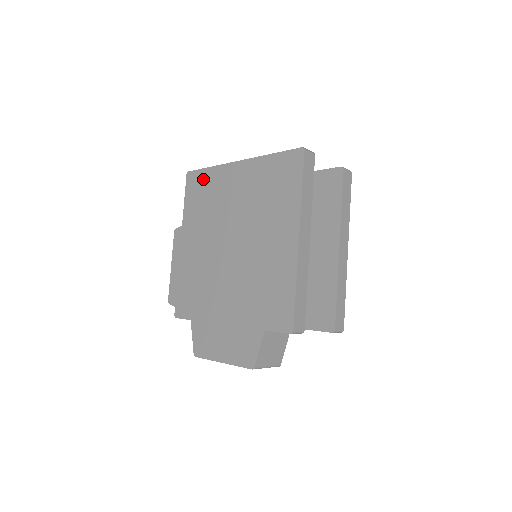
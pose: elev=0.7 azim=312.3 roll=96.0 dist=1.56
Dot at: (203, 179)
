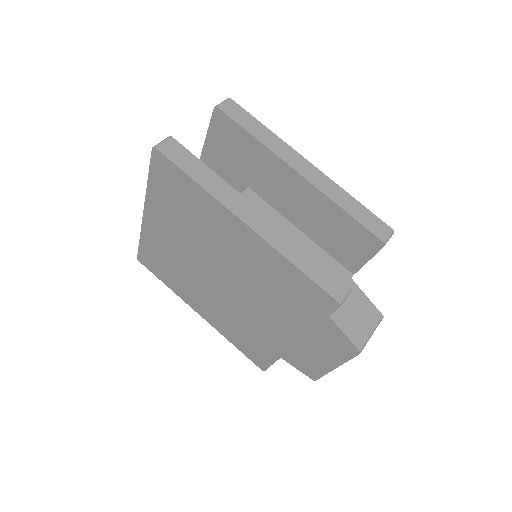
Dot at: (148, 253)
